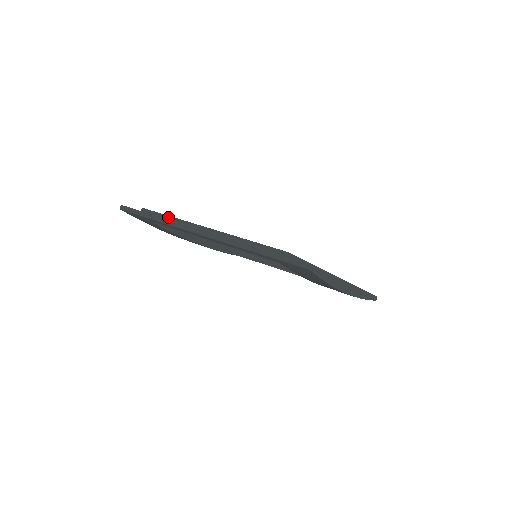
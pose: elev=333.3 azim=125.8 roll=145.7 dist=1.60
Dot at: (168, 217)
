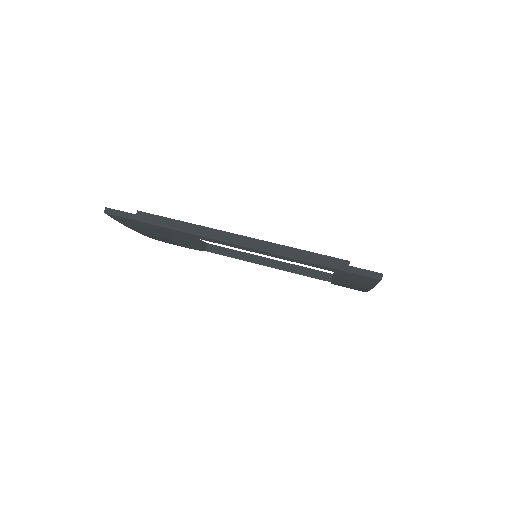
Dot at: (180, 222)
